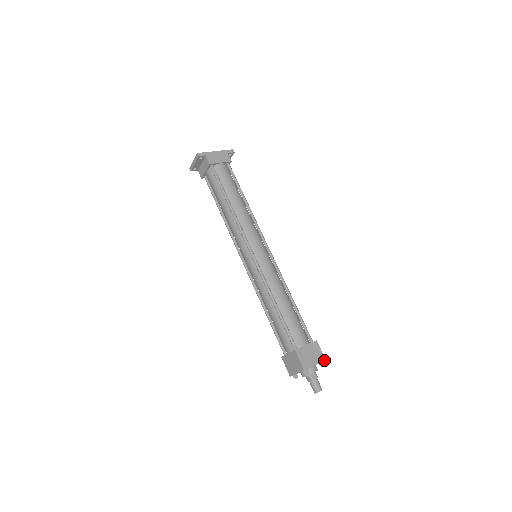
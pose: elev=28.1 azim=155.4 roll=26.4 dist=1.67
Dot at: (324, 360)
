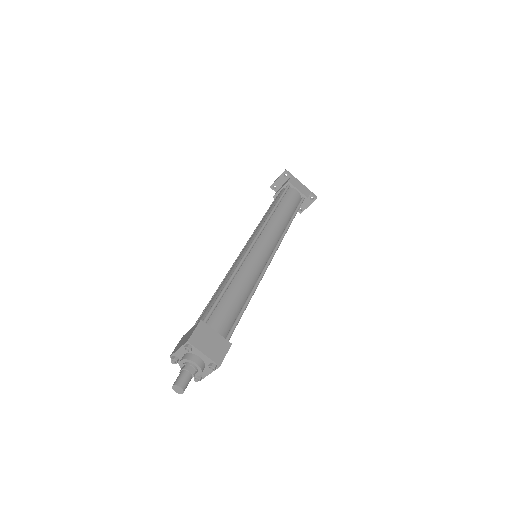
Dot at: (218, 363)
